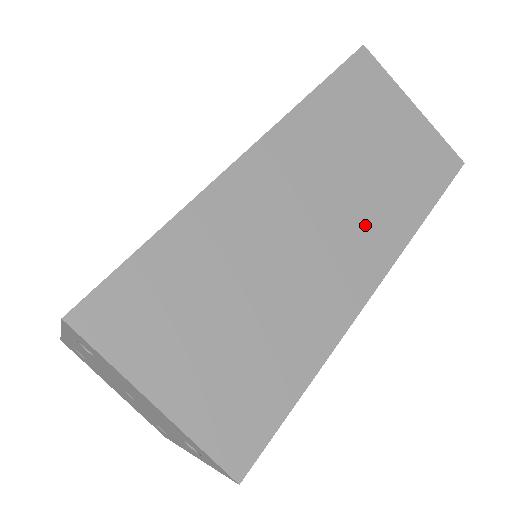
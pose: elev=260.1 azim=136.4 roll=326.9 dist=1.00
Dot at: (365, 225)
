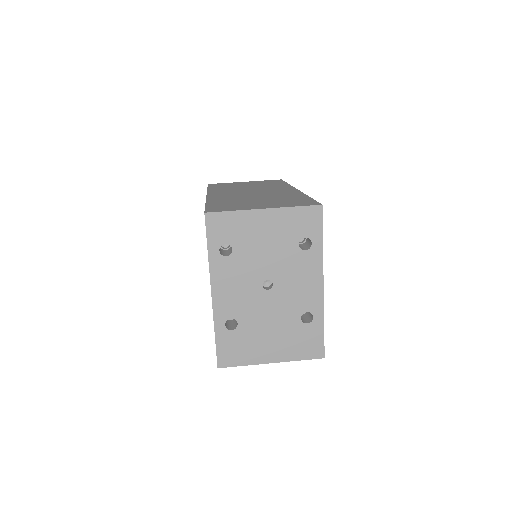
Dot at: (270, 188)
